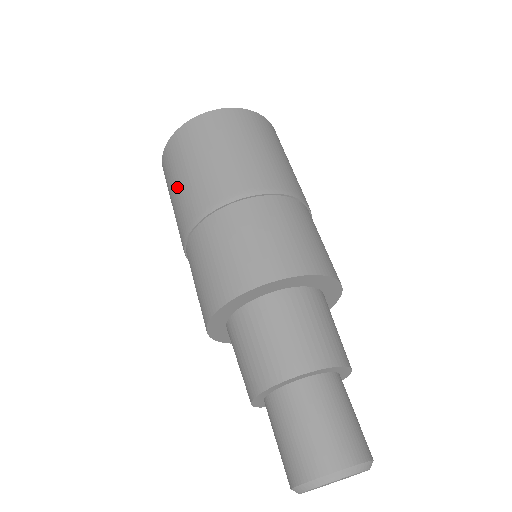
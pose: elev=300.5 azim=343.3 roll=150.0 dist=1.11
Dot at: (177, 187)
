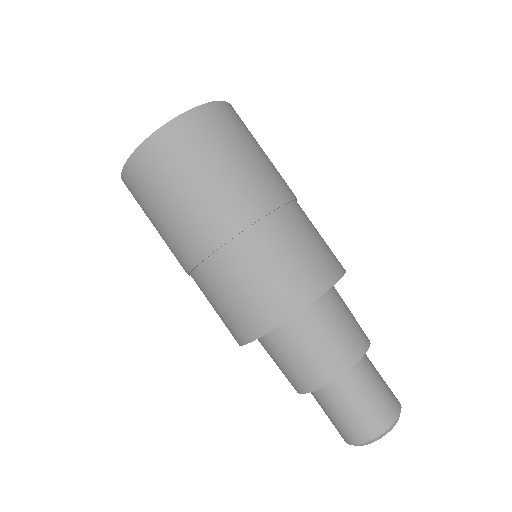
Dot at: (164, 214)
